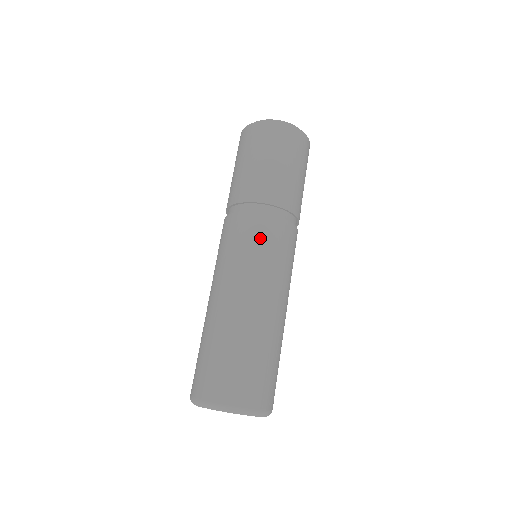
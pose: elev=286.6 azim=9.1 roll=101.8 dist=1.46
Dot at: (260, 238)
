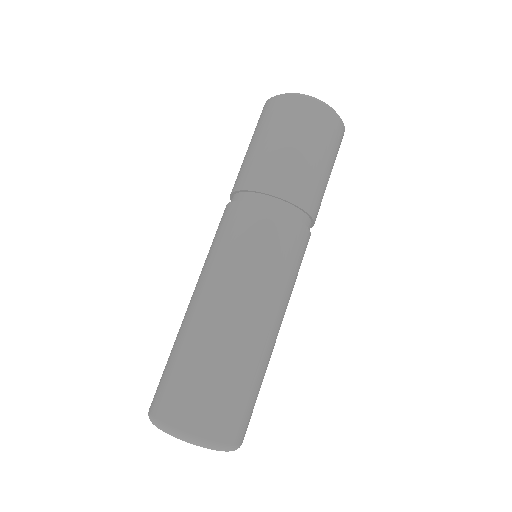
Dot at: (259, 237)
